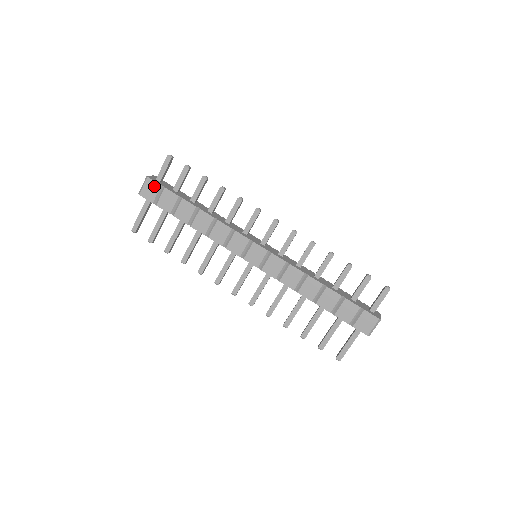
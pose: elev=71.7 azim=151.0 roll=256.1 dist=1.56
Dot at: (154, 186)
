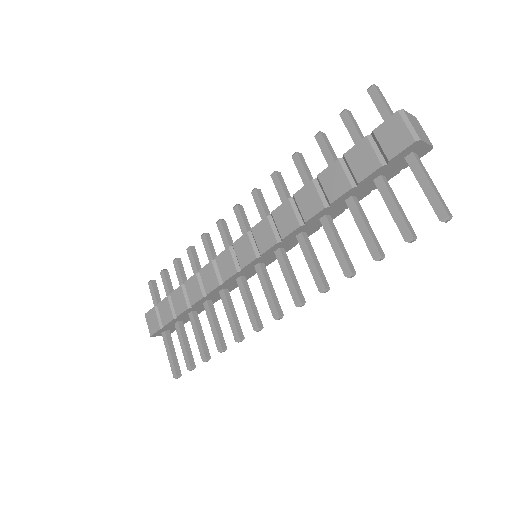
Dot at: (152, 314)
